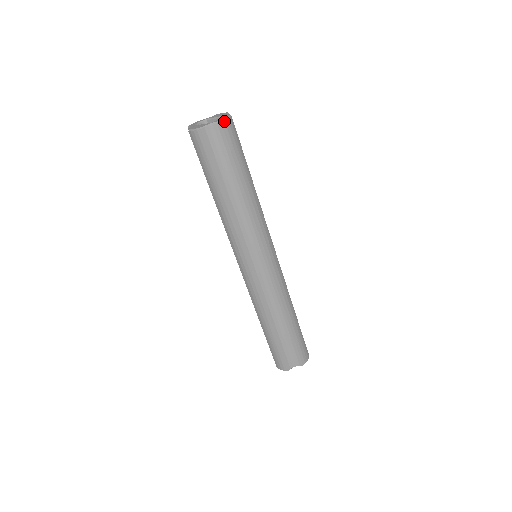
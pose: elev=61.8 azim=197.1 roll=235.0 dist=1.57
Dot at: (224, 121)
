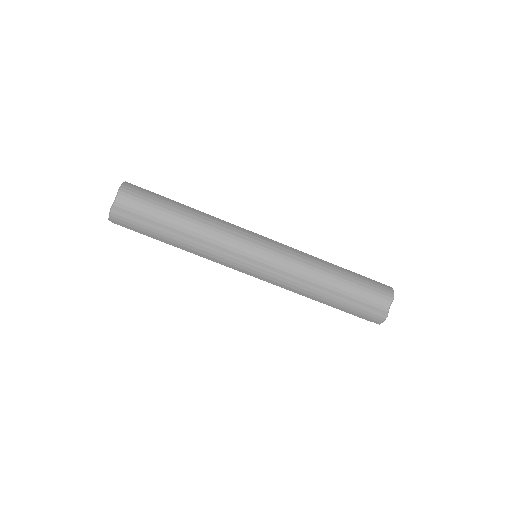
Dot at: (121, 188)
